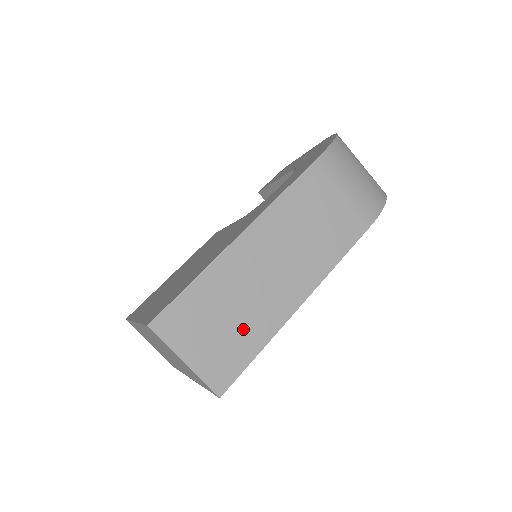
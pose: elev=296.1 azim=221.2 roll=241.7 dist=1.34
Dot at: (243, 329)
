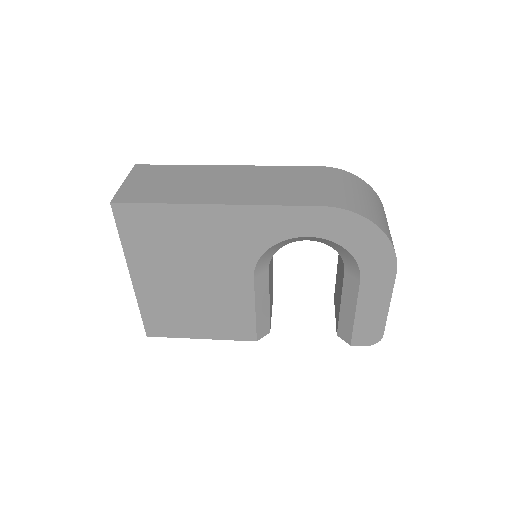
Dot at: (168, 191)
